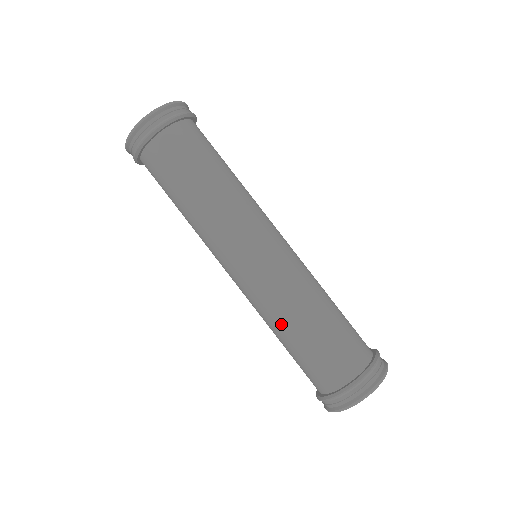
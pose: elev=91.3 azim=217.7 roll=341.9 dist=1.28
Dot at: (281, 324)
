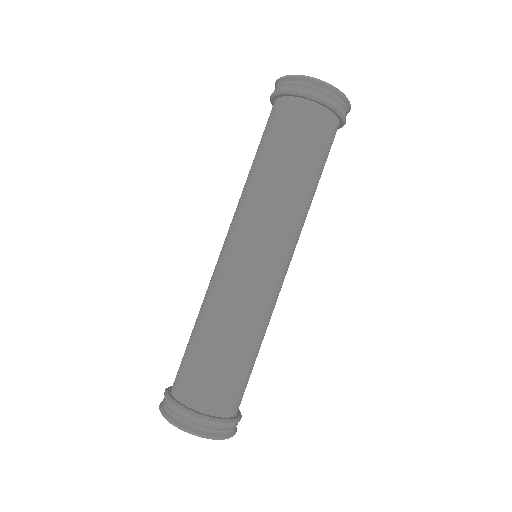
Dot at: (215, 319)
